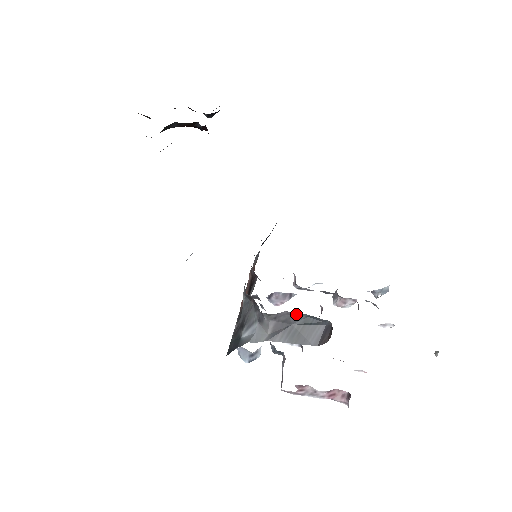
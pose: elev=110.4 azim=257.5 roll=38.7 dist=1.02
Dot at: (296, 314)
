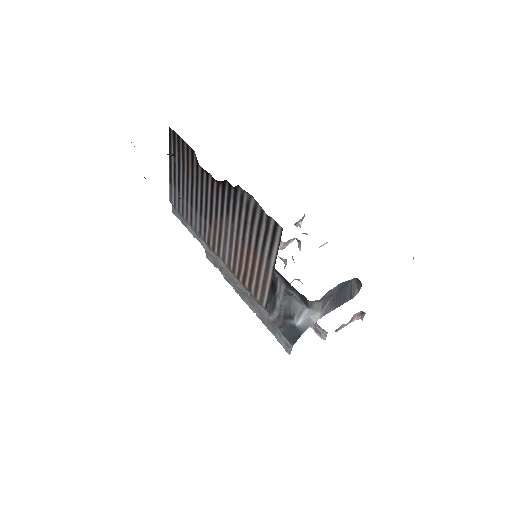
Dot at: (334, 287)
